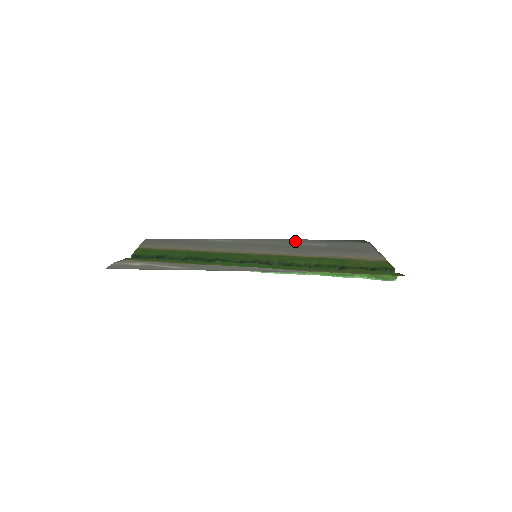
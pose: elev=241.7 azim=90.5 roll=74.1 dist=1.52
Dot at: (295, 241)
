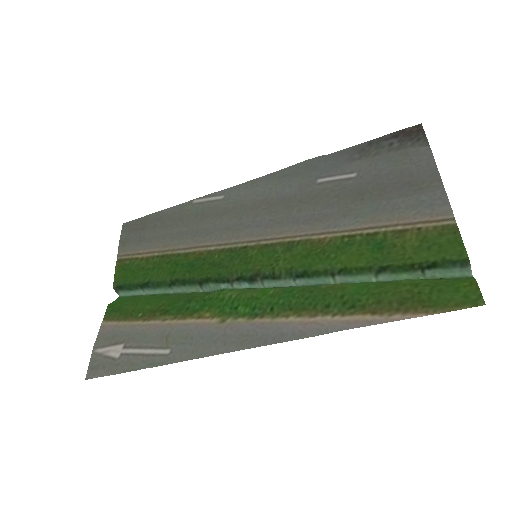
Dot at: (309, 171)
